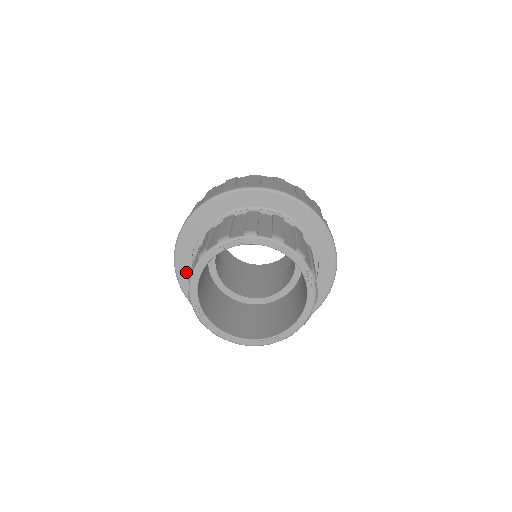
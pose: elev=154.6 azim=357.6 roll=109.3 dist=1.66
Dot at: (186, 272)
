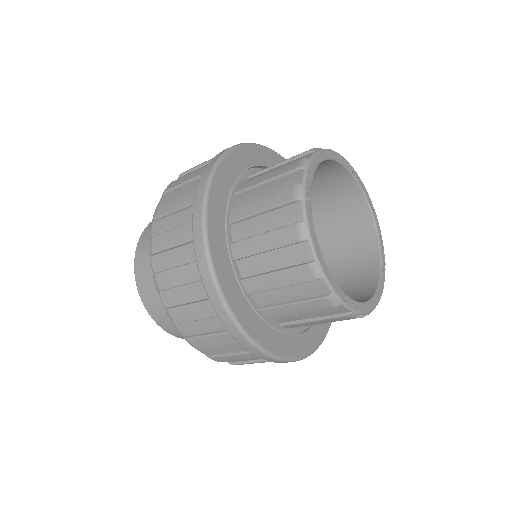
Dot at: (259, 329)
